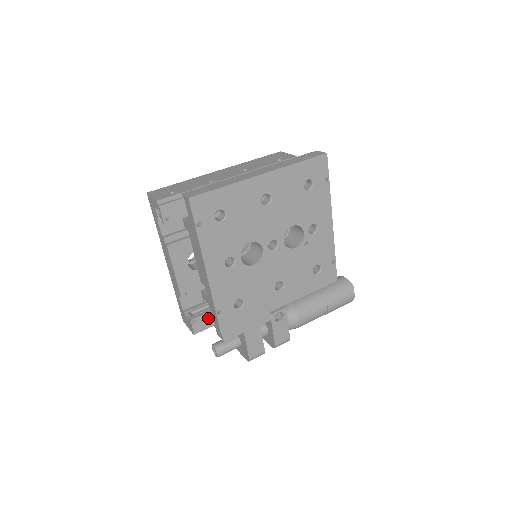
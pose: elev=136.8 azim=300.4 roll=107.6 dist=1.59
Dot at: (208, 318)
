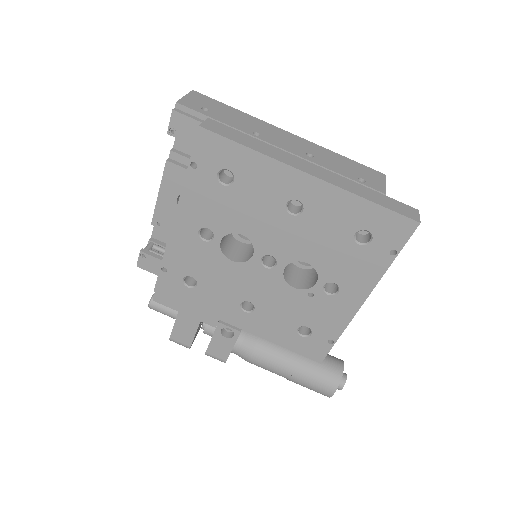
Dot at: (159, 265)
